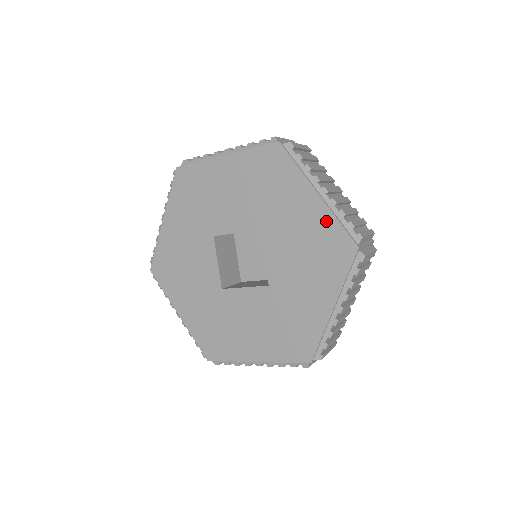
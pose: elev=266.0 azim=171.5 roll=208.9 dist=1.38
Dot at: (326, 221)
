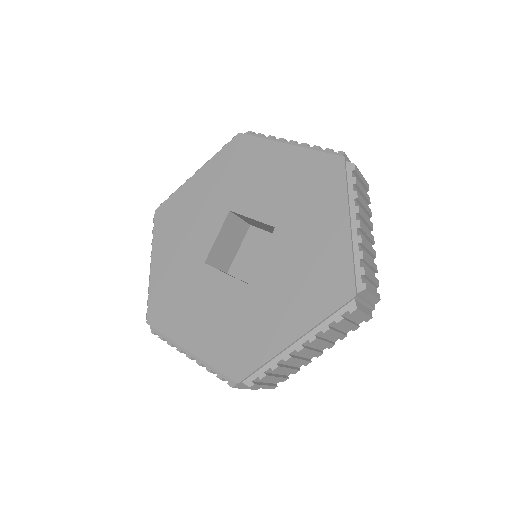
Dot at: (341, 253)
